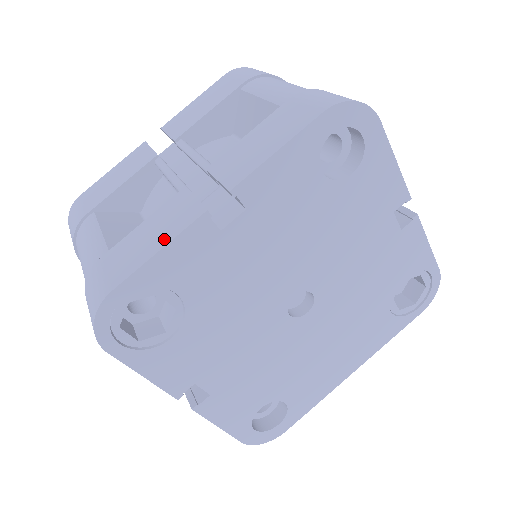
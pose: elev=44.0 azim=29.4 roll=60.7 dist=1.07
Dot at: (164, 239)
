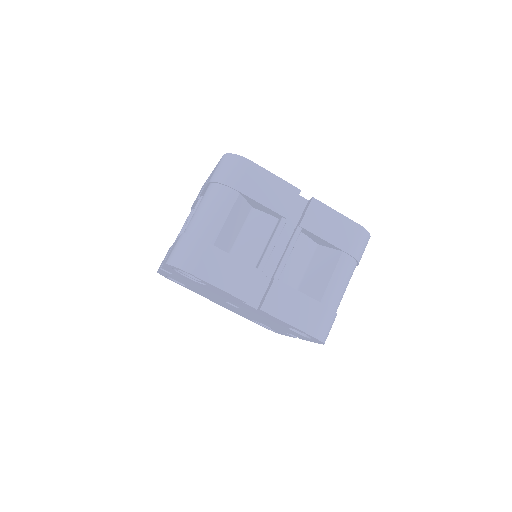
Dot at: (227, 287)
